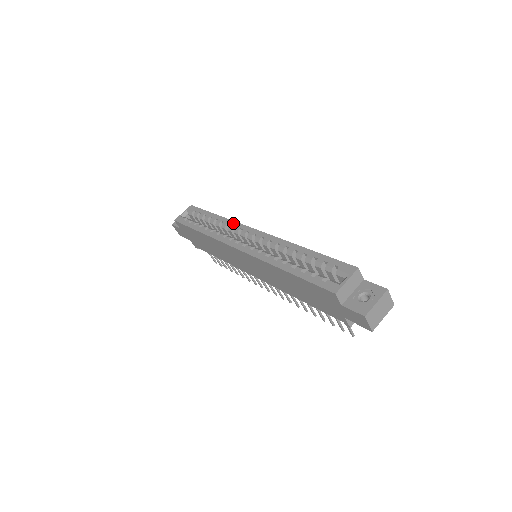
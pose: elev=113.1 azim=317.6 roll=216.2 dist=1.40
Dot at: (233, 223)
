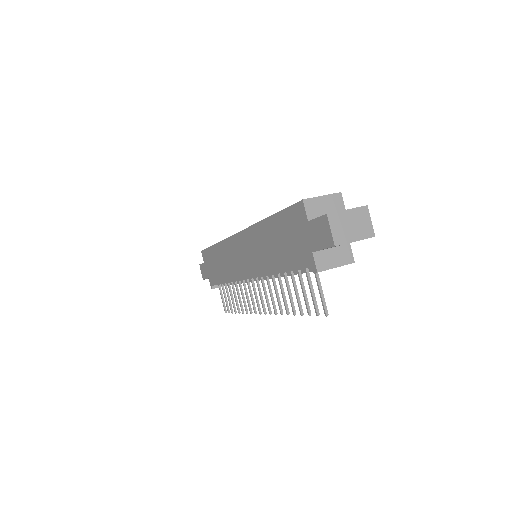
Dot at: occluded
